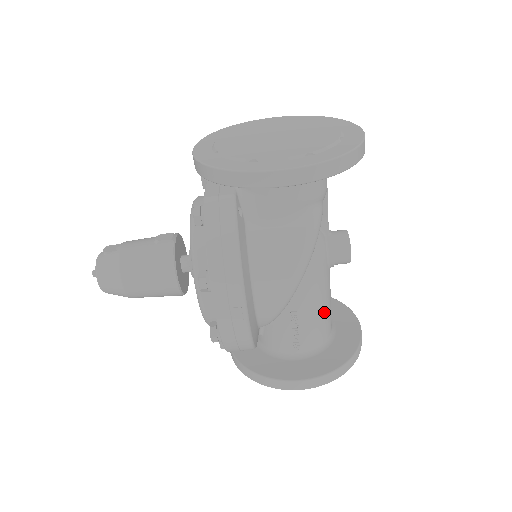
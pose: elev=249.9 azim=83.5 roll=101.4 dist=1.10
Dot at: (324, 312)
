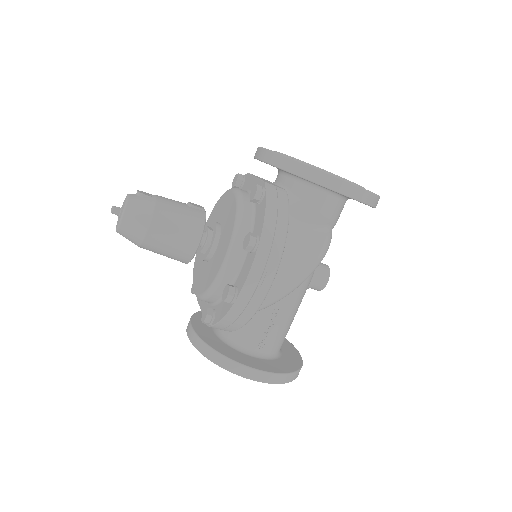
Dot at: (291, 323)
